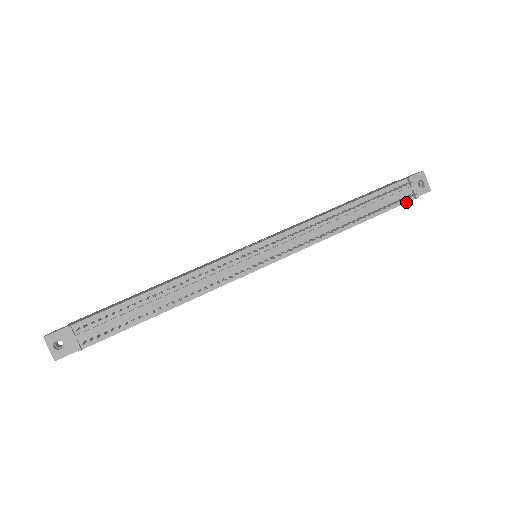
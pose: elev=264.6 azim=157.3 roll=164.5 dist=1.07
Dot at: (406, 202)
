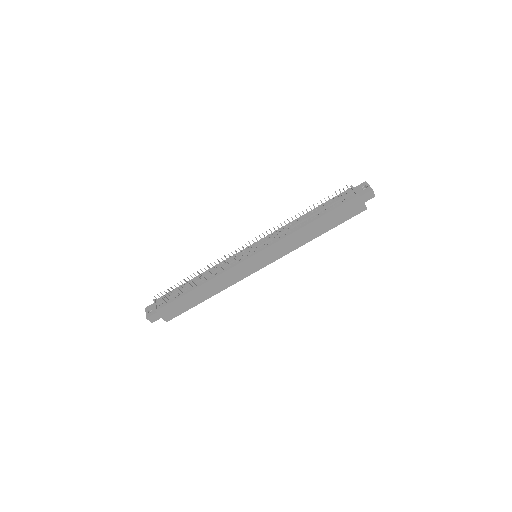
Dot at: (350, 200)
